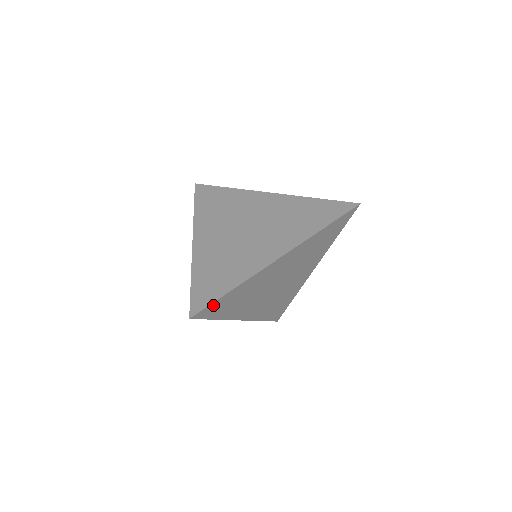
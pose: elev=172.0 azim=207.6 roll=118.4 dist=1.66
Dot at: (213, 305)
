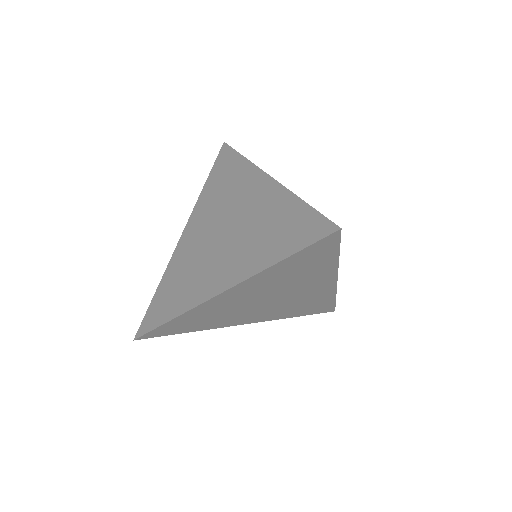
Dot at: (158, 330)
